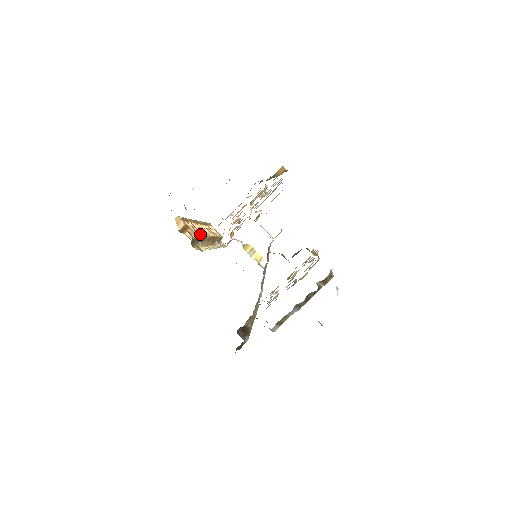
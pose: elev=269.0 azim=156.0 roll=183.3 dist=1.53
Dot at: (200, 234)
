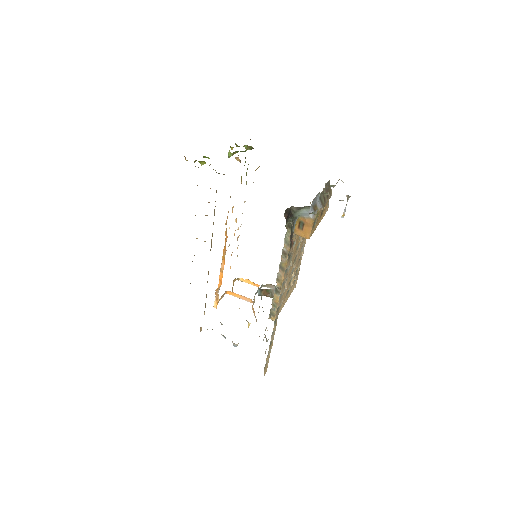
Dot at: occluded
